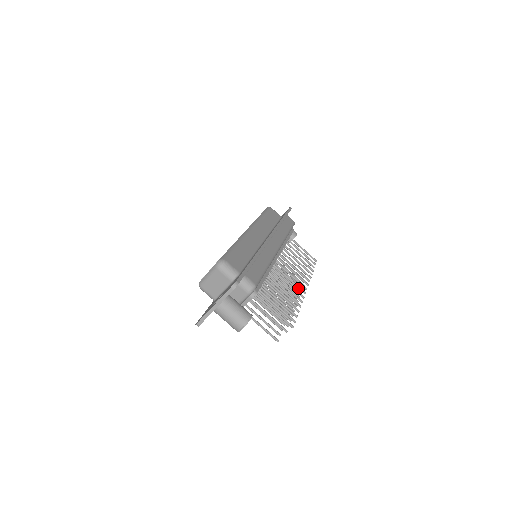
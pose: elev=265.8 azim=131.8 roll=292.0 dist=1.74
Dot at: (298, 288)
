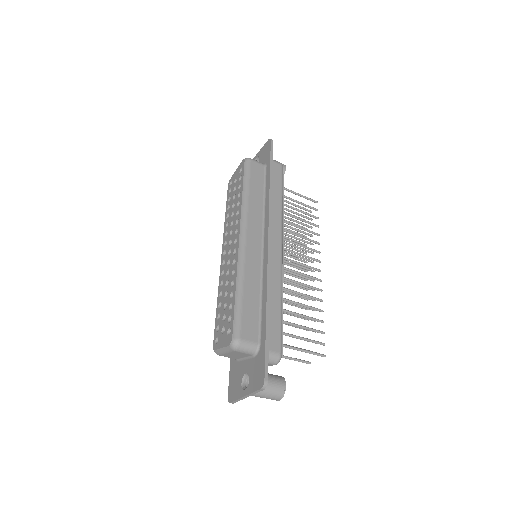
Dot at: occluded
